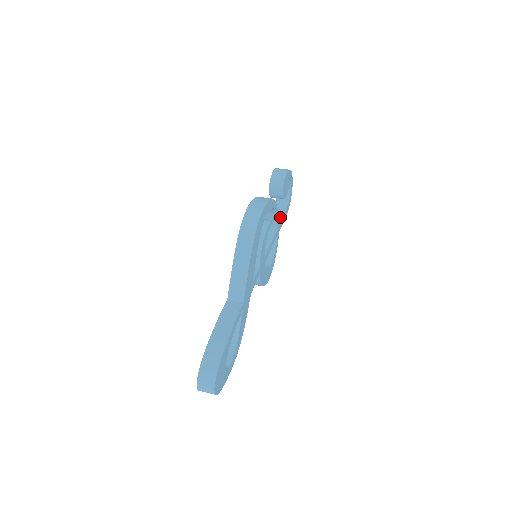
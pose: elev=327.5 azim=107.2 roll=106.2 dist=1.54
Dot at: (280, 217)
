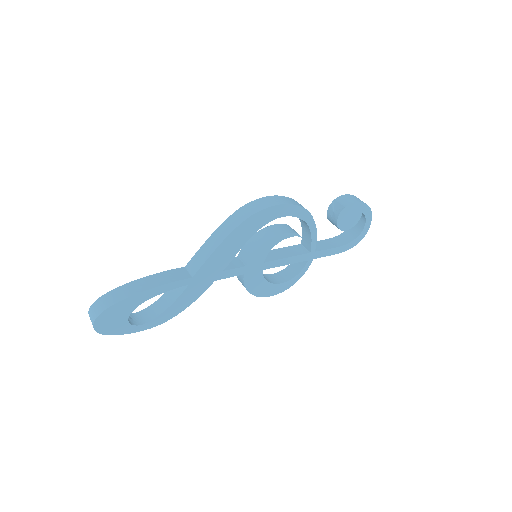
Dot at: (327, 247)
